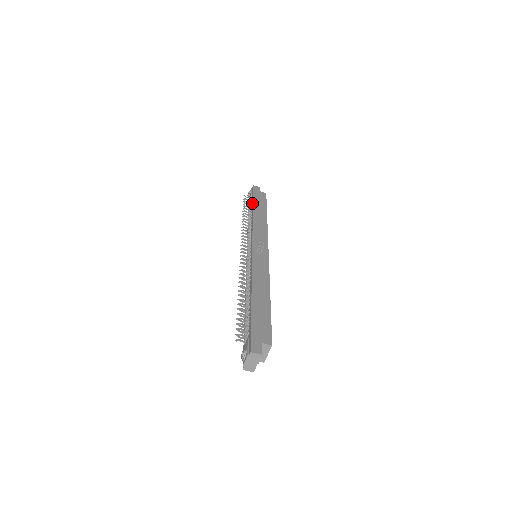
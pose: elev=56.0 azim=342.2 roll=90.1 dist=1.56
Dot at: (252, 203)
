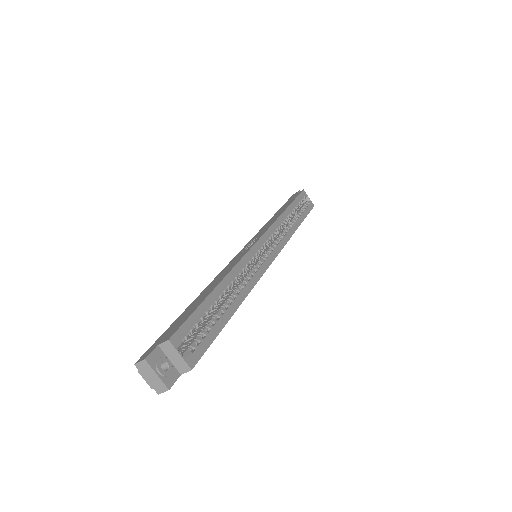
Dot at: occluded
